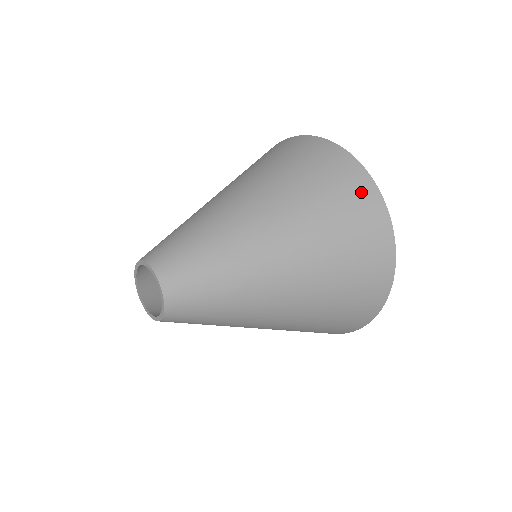
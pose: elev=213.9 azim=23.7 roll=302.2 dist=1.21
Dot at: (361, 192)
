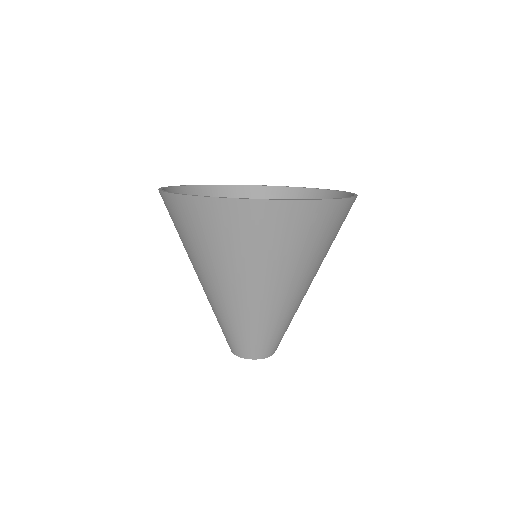
Dot at: occluded
